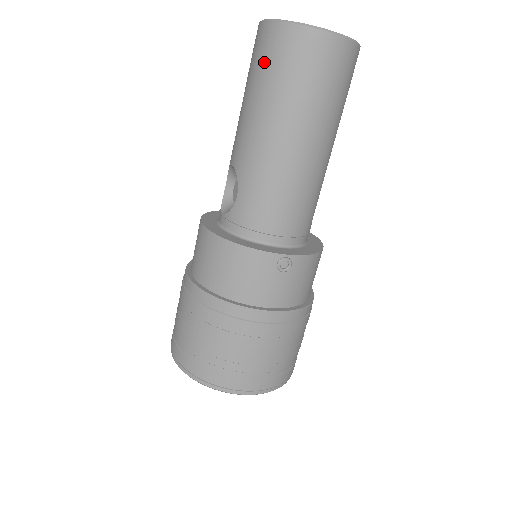
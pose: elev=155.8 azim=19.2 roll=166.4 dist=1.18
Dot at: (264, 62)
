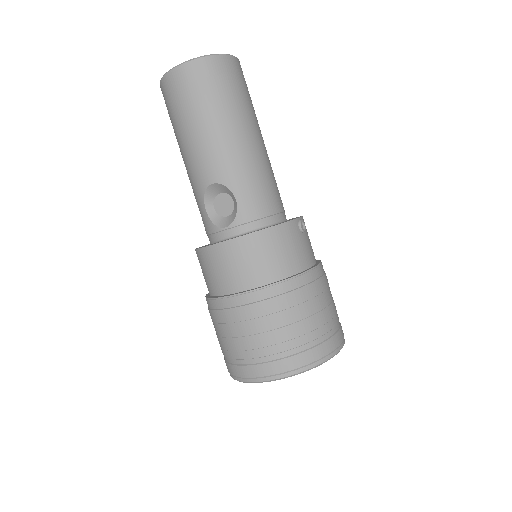
Dot at: (200, 91)
